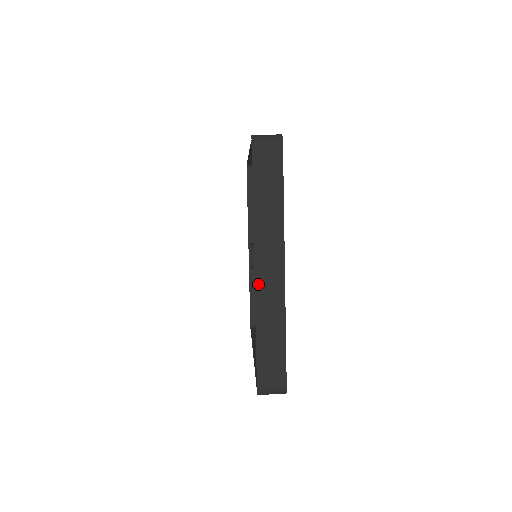
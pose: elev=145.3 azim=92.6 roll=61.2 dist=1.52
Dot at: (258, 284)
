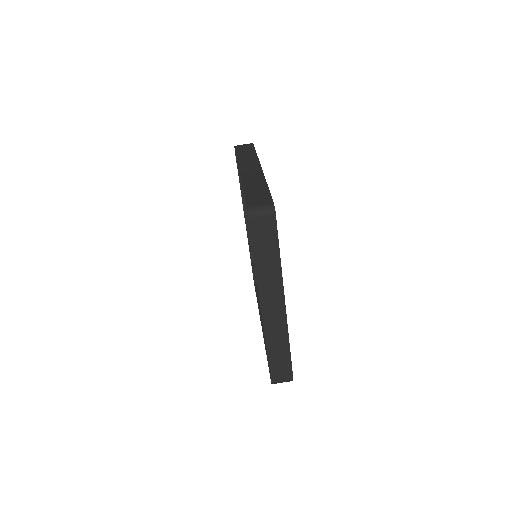
Dot at: (265, 319)
